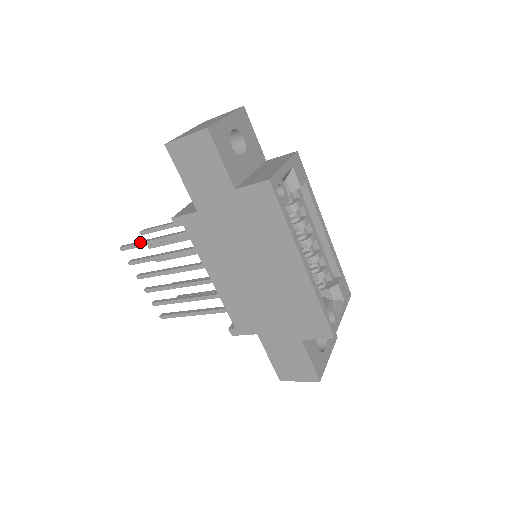
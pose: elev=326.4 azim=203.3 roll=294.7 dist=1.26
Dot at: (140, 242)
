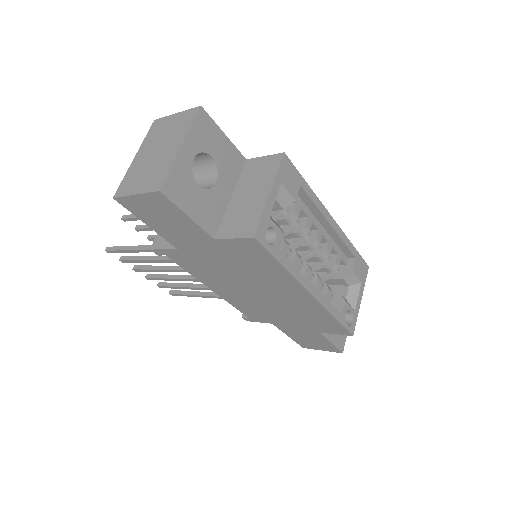
Dot at: (124, 249)
